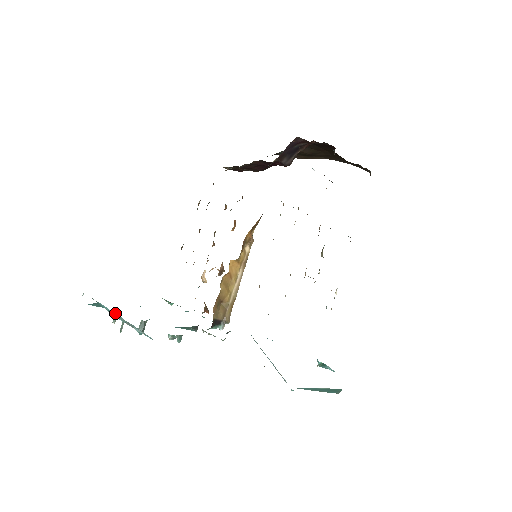
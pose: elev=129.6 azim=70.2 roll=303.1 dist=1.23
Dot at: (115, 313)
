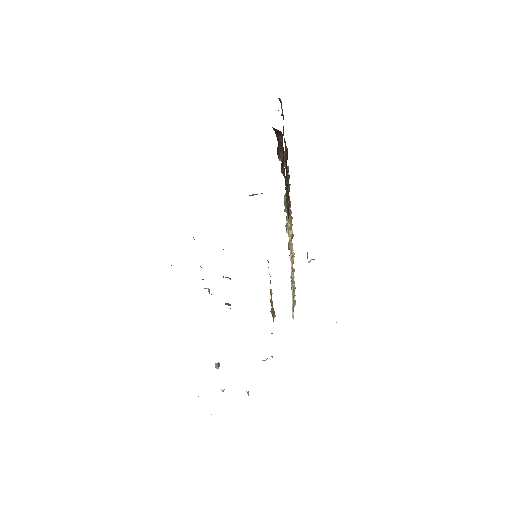
Dot at: occluded
